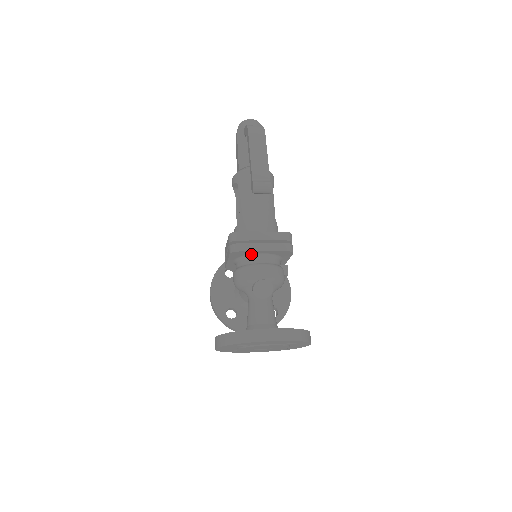
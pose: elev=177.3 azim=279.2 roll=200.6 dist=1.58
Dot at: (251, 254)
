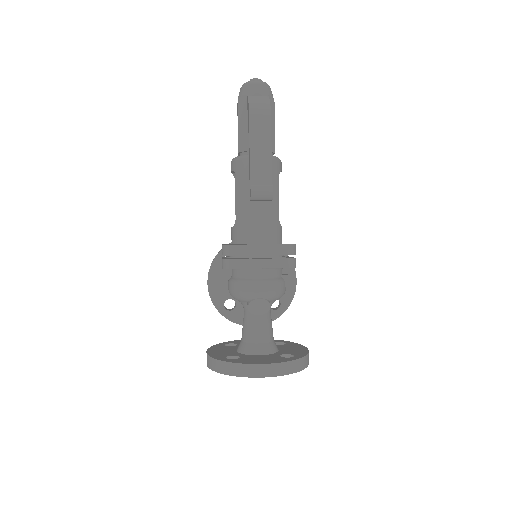
Dot at: occluded
